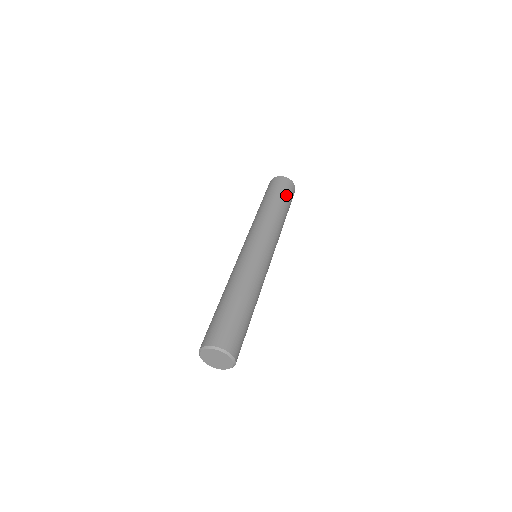
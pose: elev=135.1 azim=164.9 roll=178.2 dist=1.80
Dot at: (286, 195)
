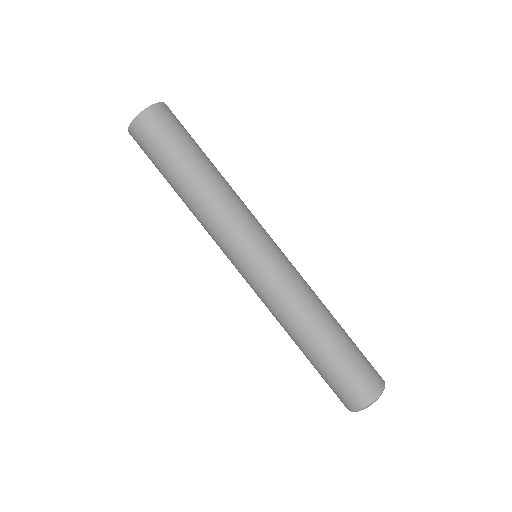
Dot at: (188, 137)
